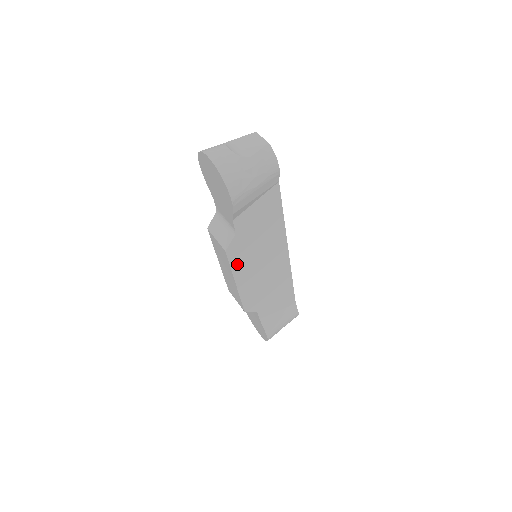
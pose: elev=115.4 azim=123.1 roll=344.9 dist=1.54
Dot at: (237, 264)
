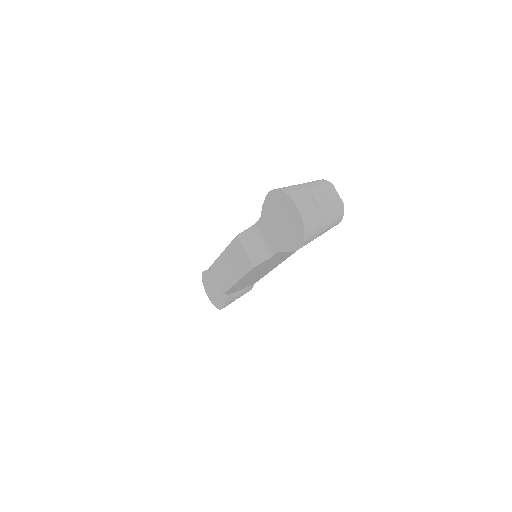
Dot at: (251, 272)
